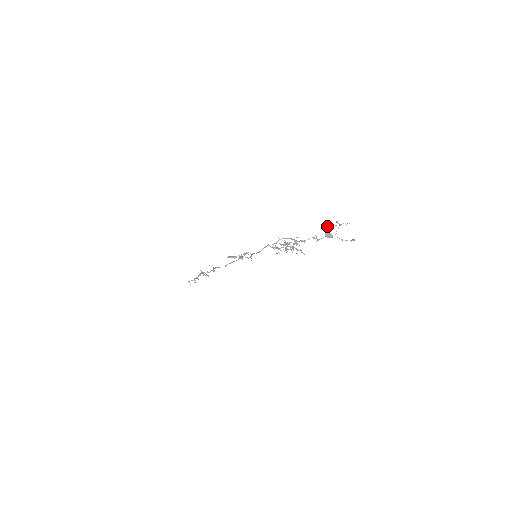
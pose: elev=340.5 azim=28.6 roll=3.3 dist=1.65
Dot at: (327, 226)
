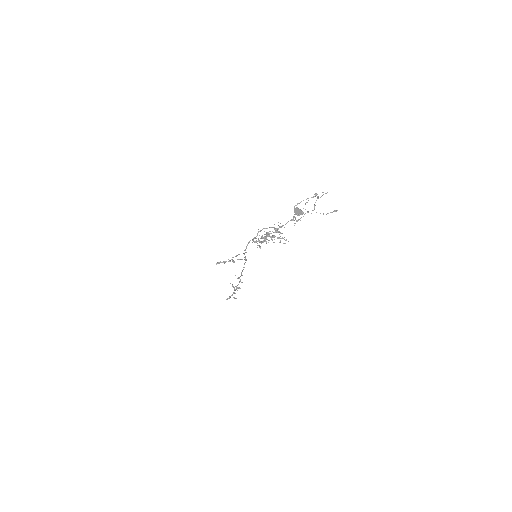
Dot at: occluded
